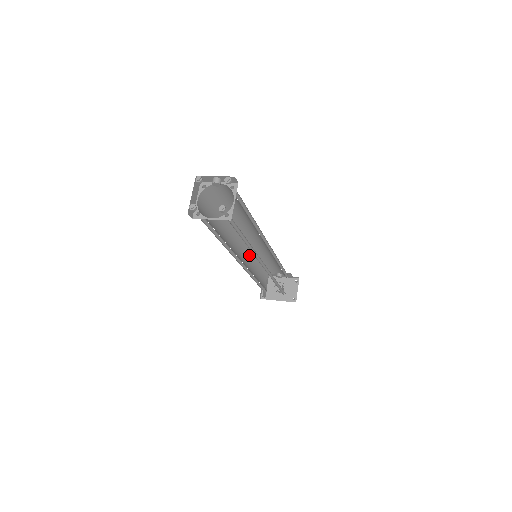
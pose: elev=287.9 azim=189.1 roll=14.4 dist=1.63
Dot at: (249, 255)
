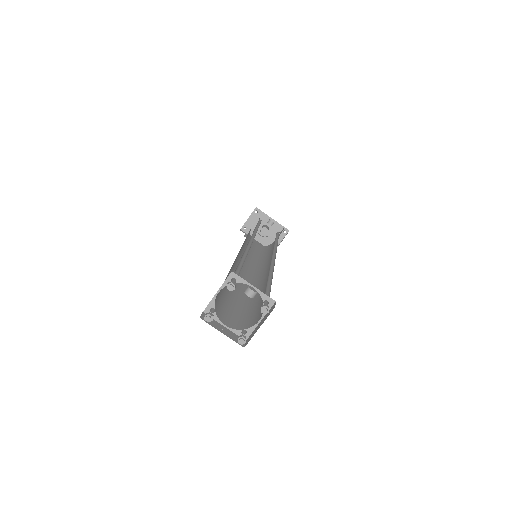
Dot at: occluded
